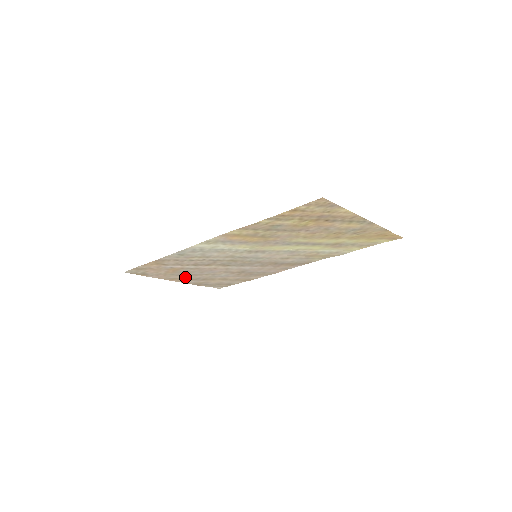
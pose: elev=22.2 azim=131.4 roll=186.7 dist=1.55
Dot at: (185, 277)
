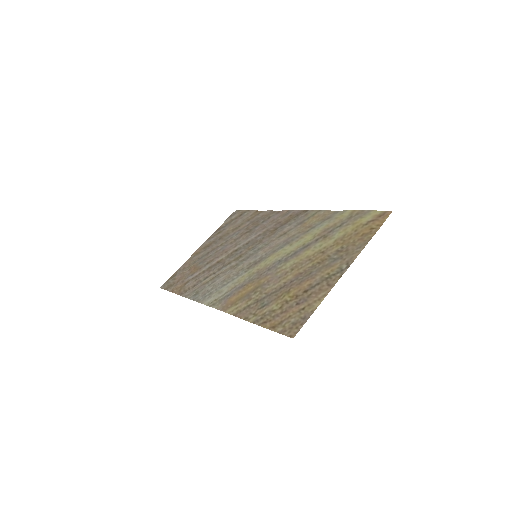
Dot at: (205, 251)
